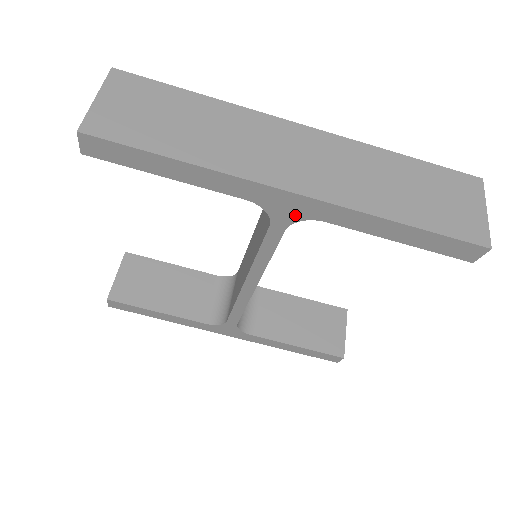
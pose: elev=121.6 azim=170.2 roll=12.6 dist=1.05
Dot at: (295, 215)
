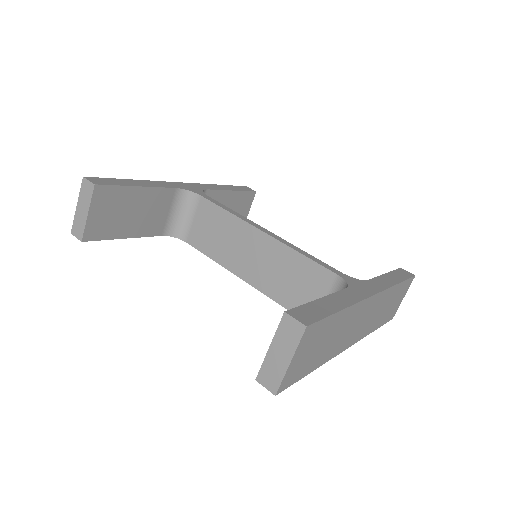
Dot at: occluded
